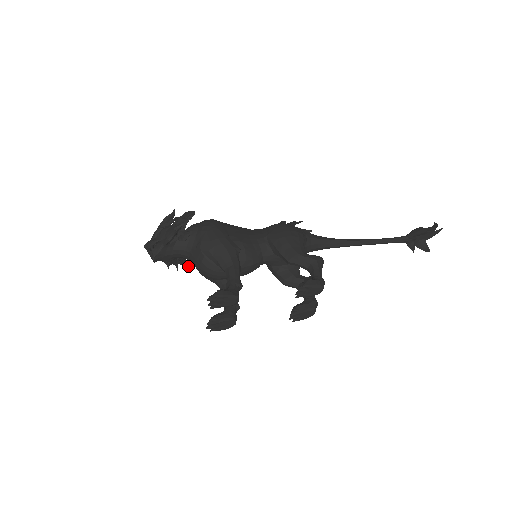
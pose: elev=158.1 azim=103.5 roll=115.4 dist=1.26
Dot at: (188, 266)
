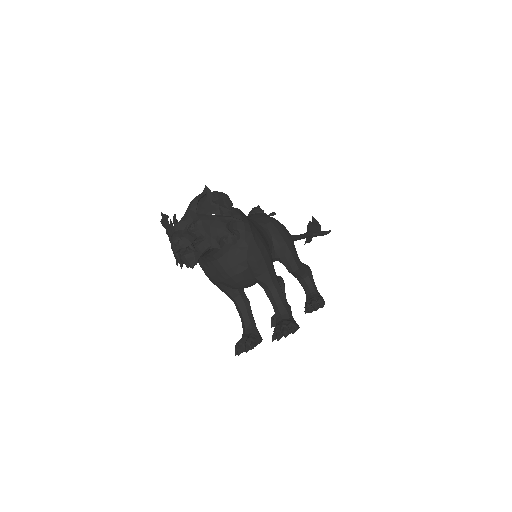
Dot at: occluded
